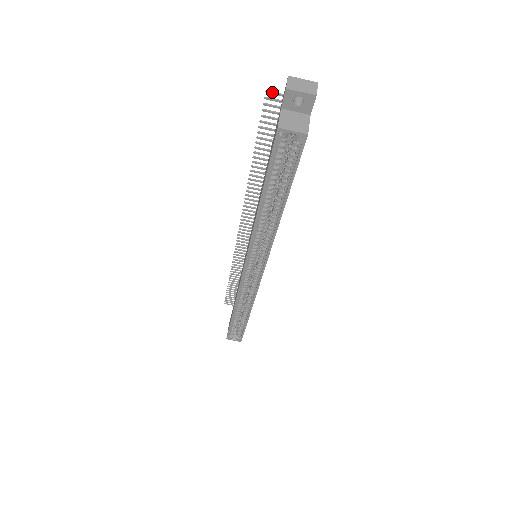
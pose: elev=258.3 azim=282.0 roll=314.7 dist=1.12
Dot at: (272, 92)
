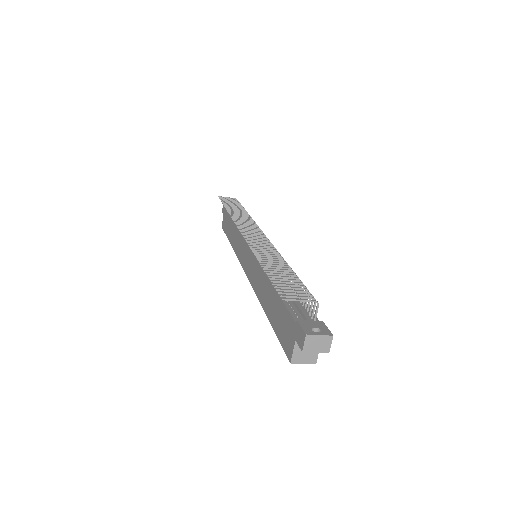
Dot at: (288, 300)
